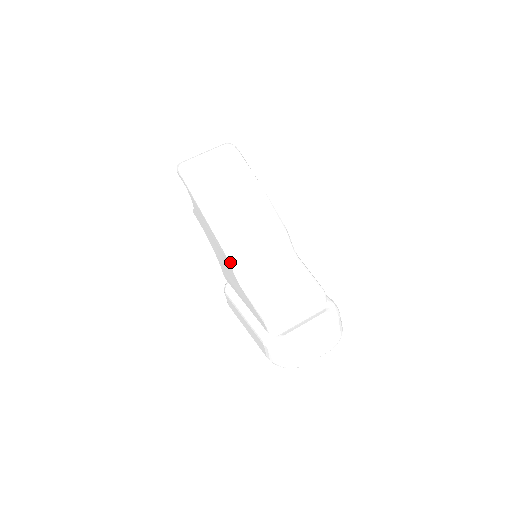
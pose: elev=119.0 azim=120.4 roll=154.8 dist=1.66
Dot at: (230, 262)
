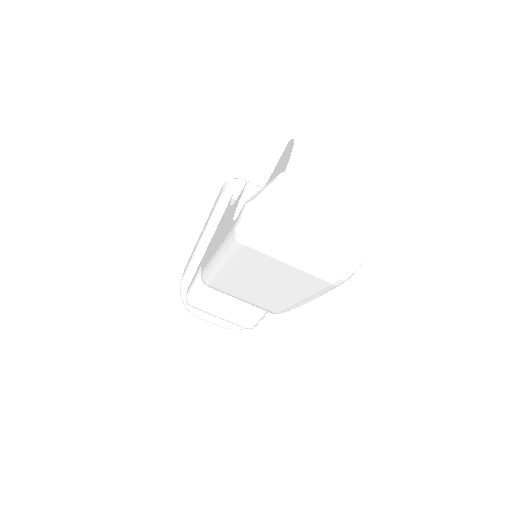
Dot at: (201, 274)
